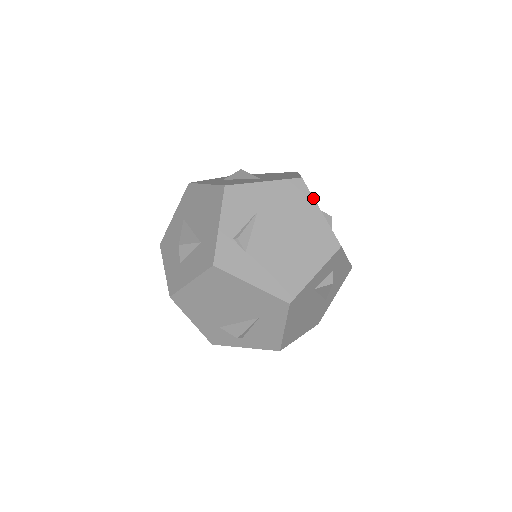
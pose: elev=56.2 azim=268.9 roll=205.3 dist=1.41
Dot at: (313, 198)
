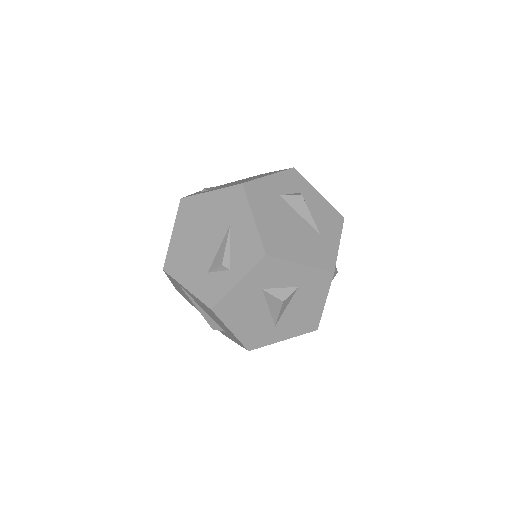
Dot at: occluded
